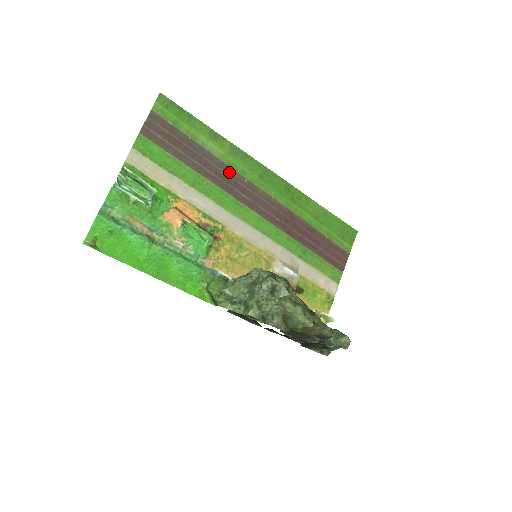
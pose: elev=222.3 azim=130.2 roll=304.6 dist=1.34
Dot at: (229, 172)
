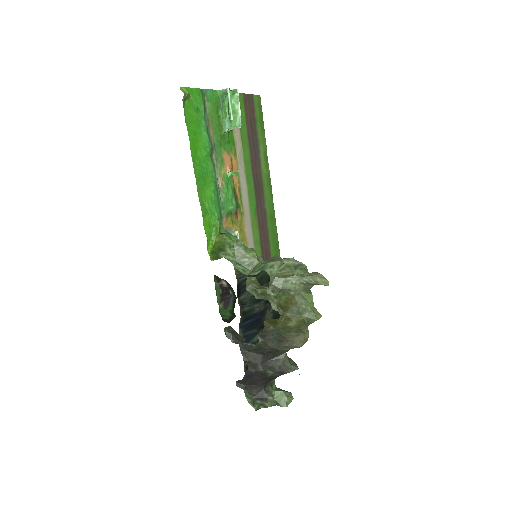
Dot at: (261, 187)
